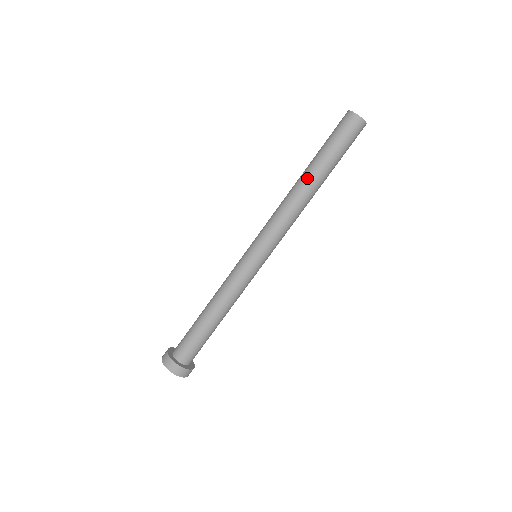
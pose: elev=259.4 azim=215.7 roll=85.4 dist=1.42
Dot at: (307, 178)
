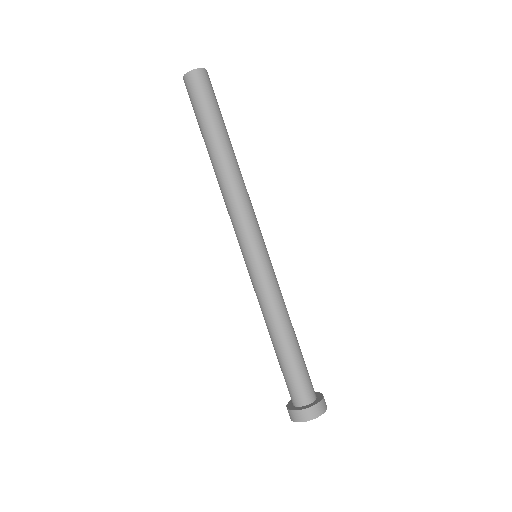
Dot at: (210, 159)
